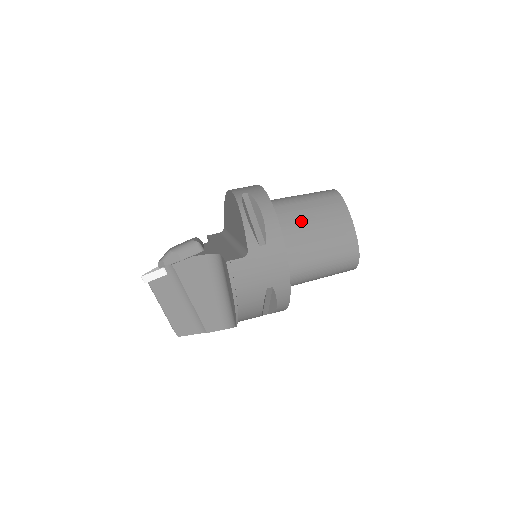
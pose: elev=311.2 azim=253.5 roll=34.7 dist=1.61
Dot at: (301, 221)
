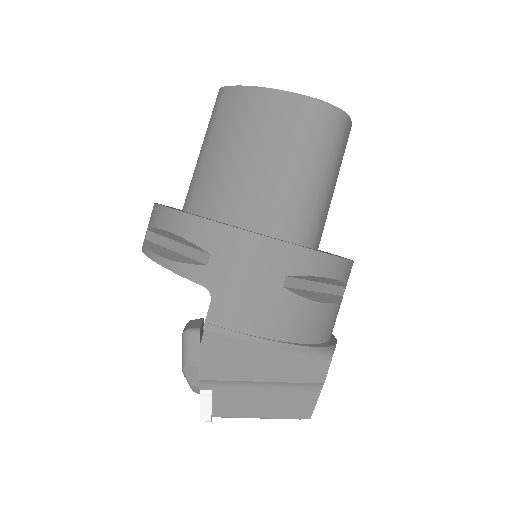
Dot at: (223, 172)
